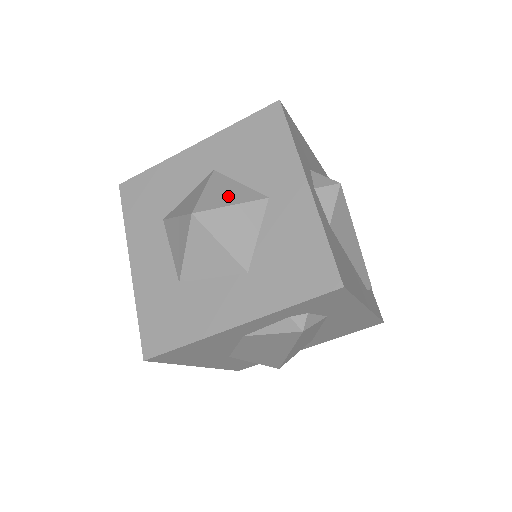
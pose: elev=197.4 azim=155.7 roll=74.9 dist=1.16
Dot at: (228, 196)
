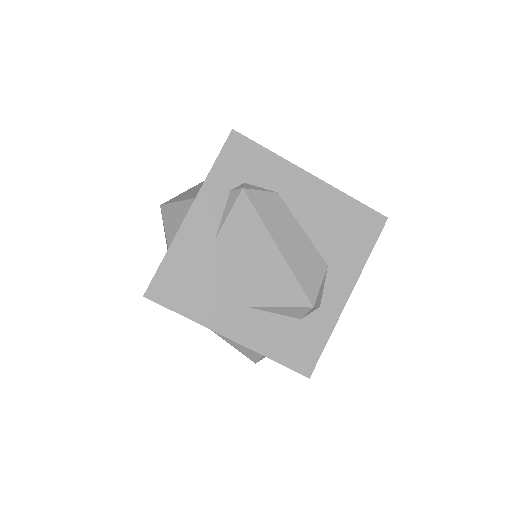
Dot at: occluded
